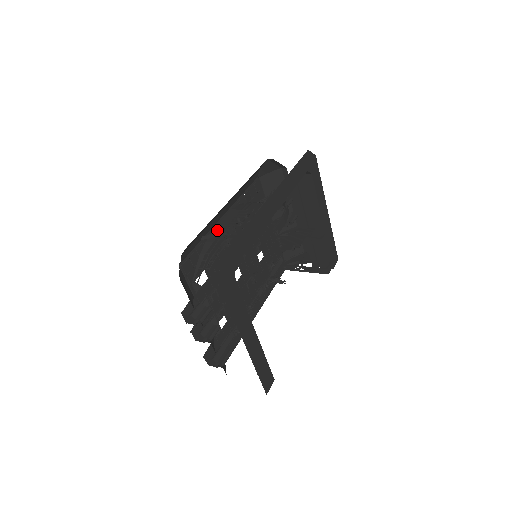
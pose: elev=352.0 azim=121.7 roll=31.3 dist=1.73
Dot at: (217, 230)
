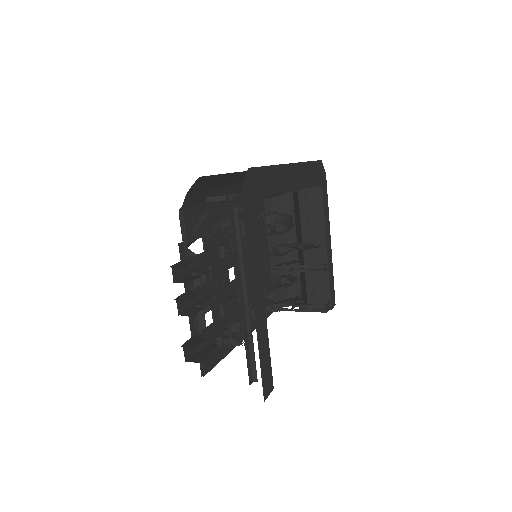
Dot at: (223, 202)
